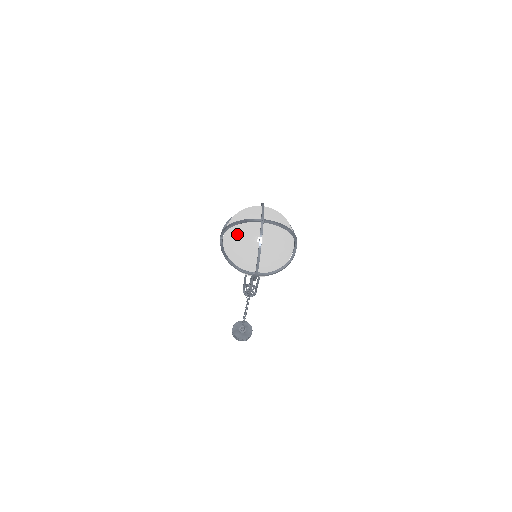
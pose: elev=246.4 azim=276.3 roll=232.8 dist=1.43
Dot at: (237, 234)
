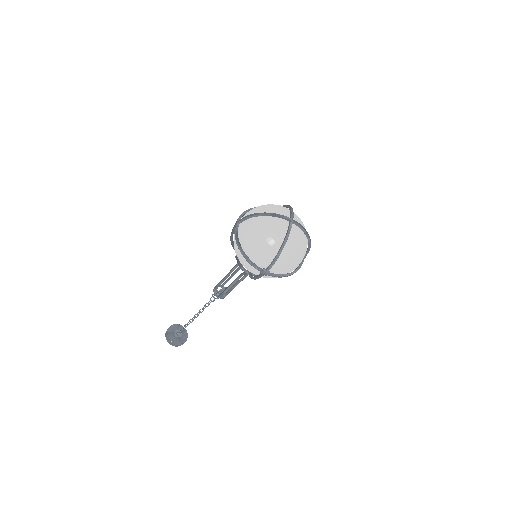
Dot at: (262, 225)
